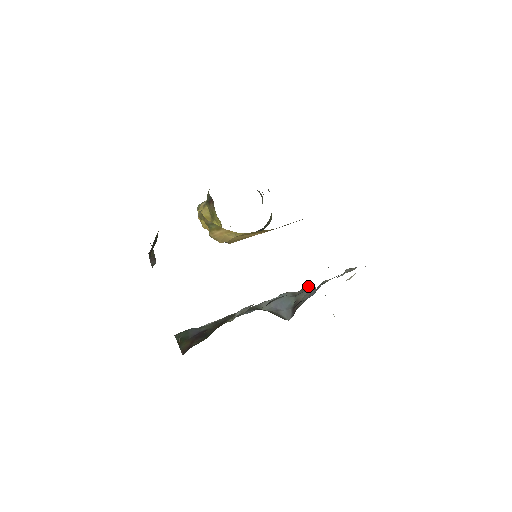
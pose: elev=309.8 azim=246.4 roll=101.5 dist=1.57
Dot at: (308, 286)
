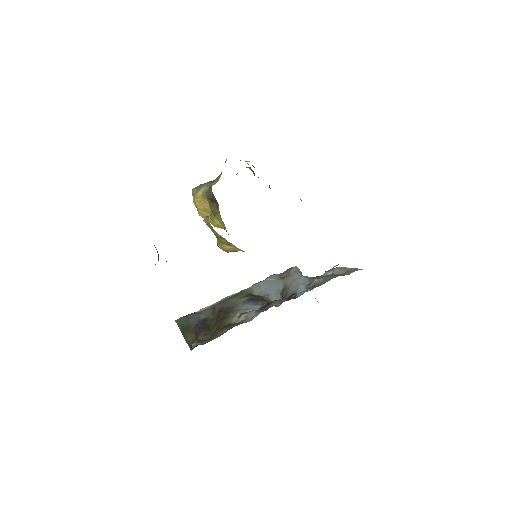
Dot at: (294, 268)
